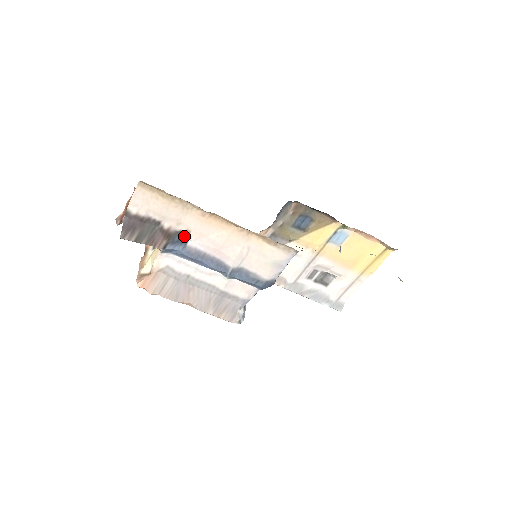
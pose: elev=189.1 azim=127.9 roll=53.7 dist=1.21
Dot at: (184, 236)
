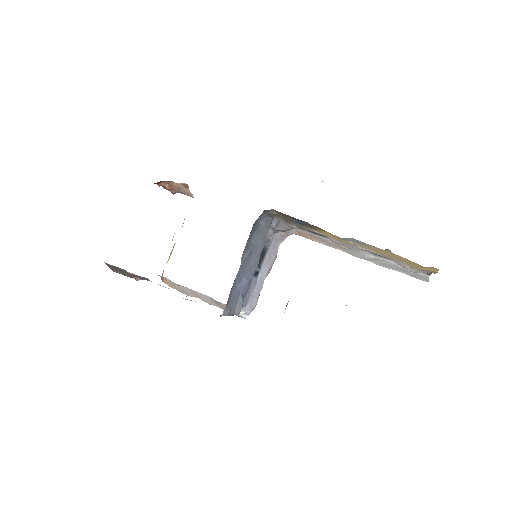
Dot at: occluded
